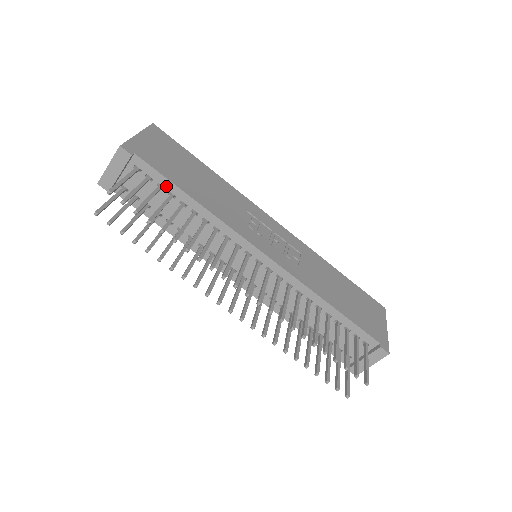
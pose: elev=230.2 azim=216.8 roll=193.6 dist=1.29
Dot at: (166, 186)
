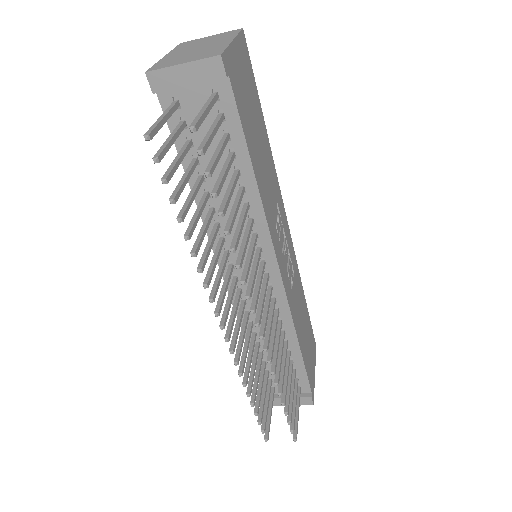
Dot at: (235, 139)
